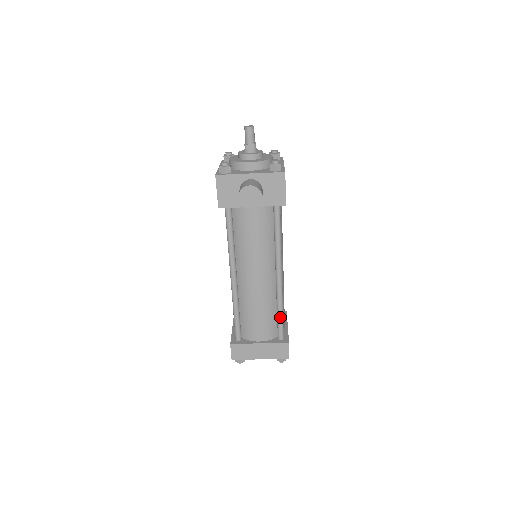
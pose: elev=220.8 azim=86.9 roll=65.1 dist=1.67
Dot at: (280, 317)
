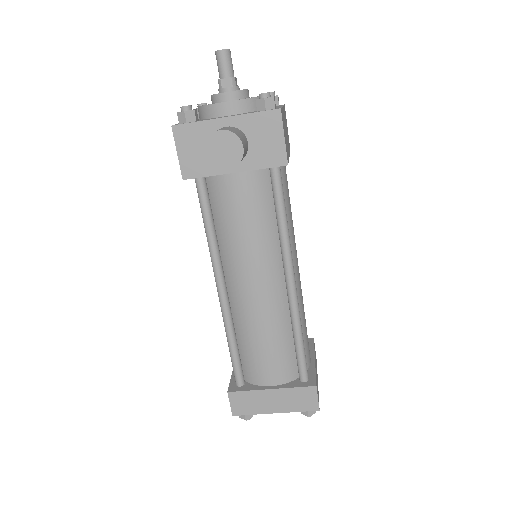
Dot at: (299, 347)
